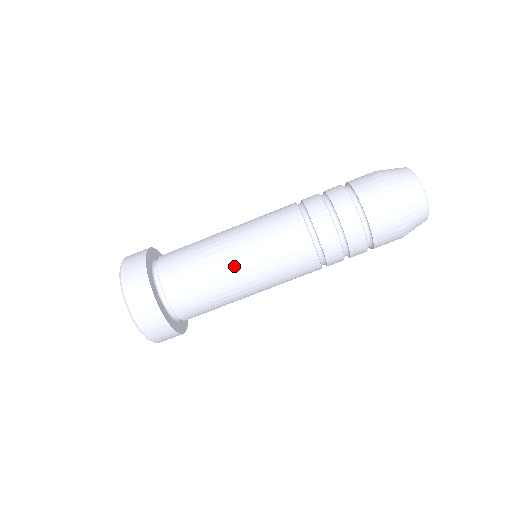
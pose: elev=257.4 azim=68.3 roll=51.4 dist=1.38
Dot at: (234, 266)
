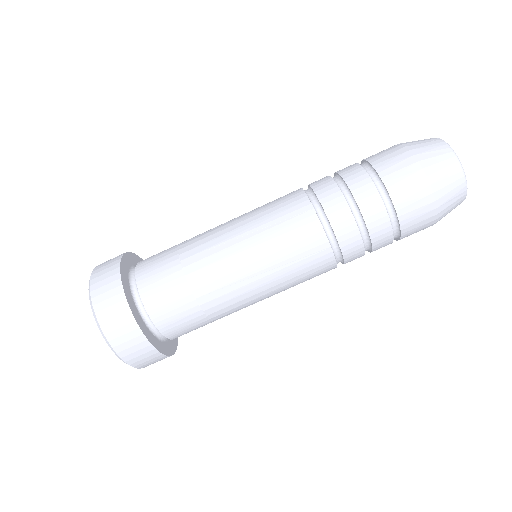
Dot at: (217, 236)
